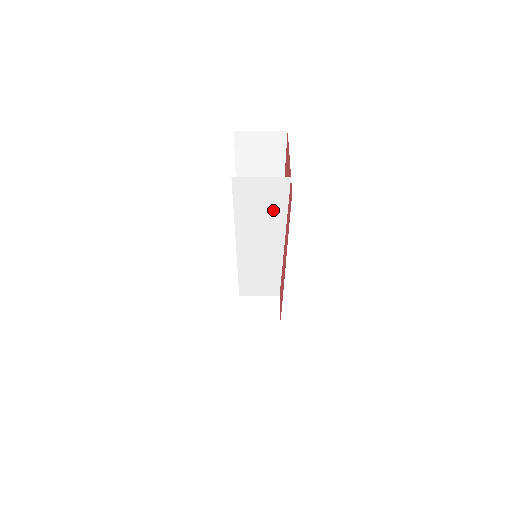
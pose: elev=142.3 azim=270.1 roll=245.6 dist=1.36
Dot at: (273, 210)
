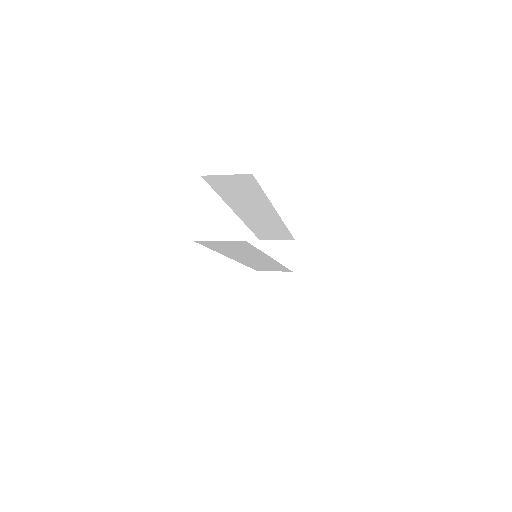
Dot at: (246, 249)
